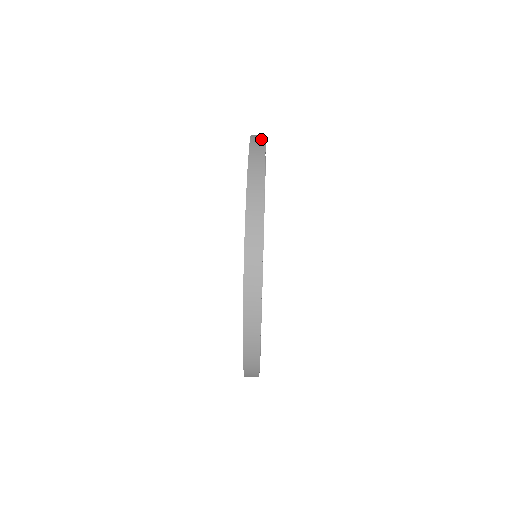
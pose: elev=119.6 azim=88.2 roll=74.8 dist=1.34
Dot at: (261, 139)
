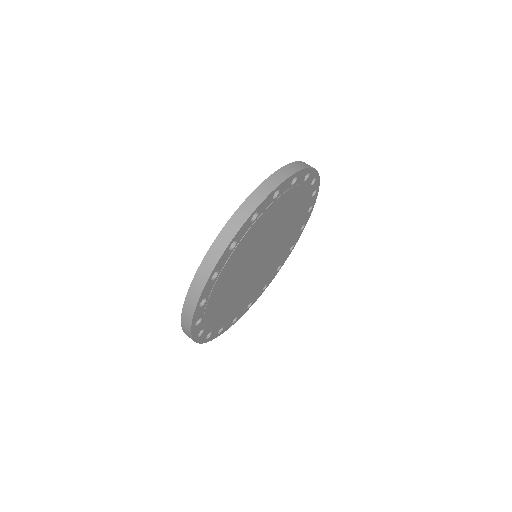
Dot at: (271, 187)
